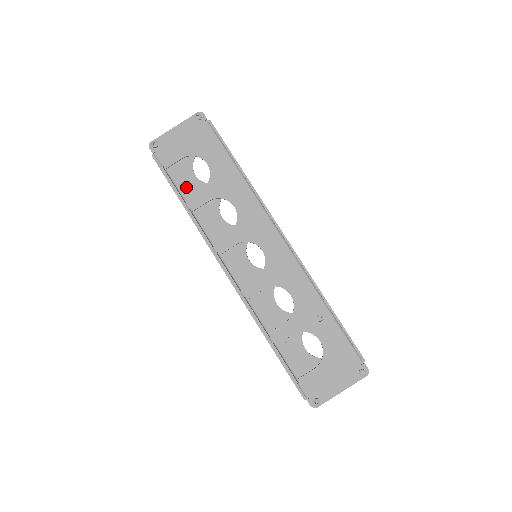
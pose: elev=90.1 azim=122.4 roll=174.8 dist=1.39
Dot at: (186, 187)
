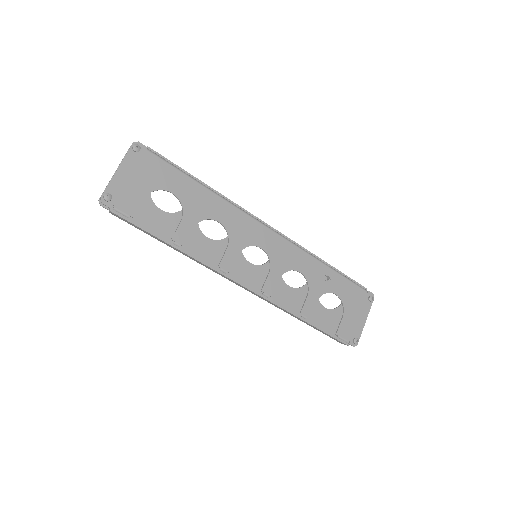
Dot at: (159, 226)
